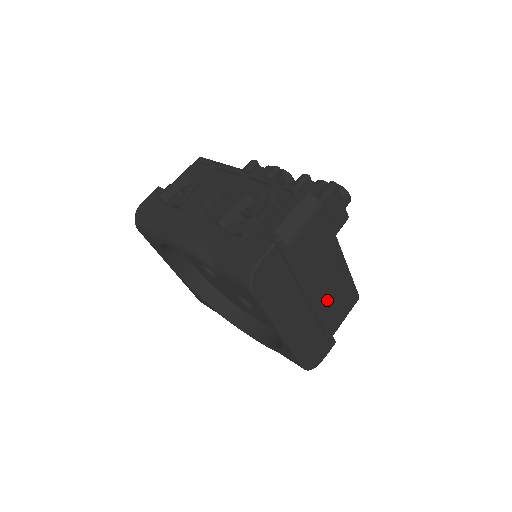
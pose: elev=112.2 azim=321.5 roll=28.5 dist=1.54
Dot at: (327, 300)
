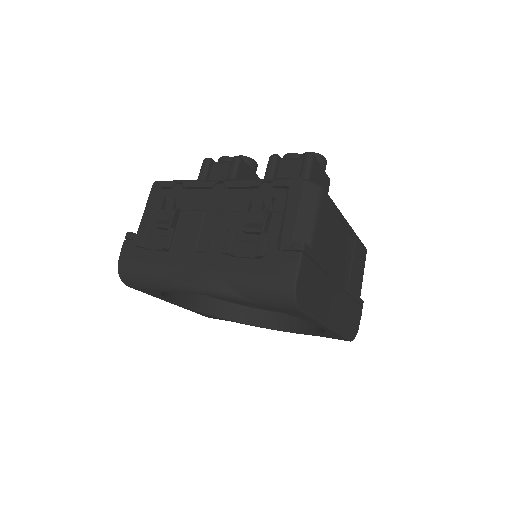
Dot at: (348, 271)
